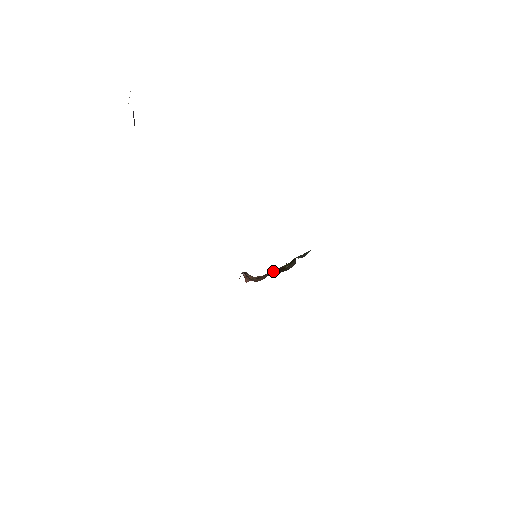
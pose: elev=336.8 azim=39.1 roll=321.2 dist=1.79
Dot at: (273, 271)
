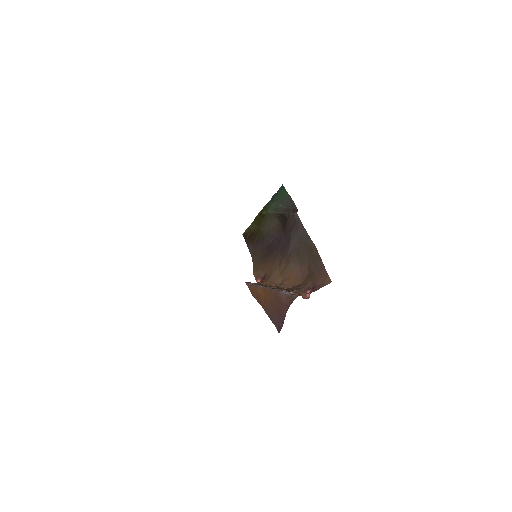
Dot at: (293, 253)
